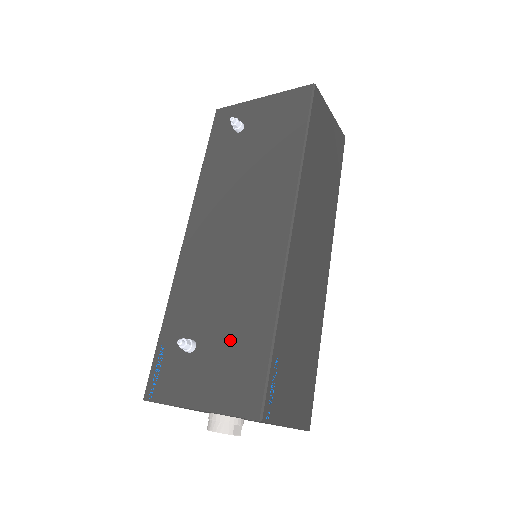
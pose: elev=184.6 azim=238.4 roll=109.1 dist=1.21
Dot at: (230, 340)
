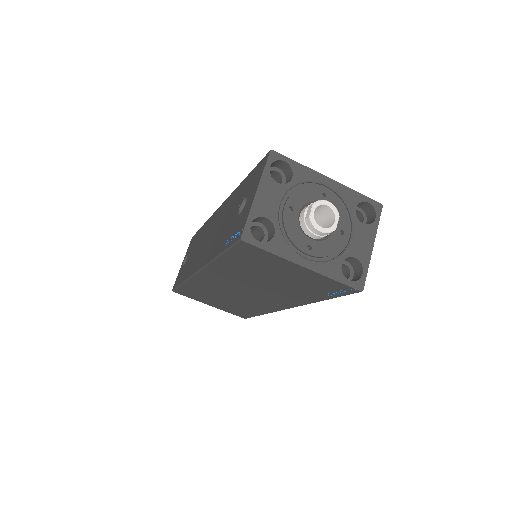
Dot at: occluded
